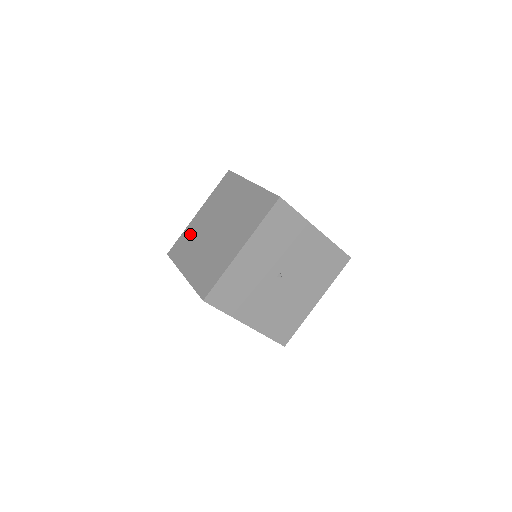
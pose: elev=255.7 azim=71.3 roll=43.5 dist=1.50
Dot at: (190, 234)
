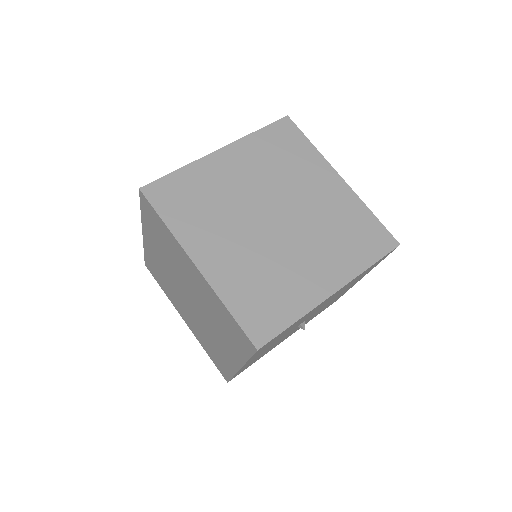
Dot at: (156, 266)
